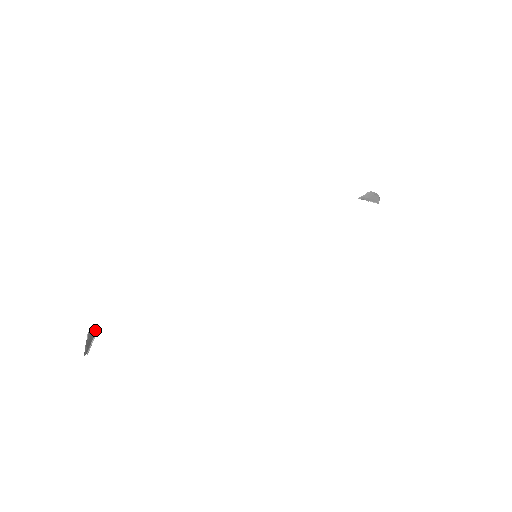
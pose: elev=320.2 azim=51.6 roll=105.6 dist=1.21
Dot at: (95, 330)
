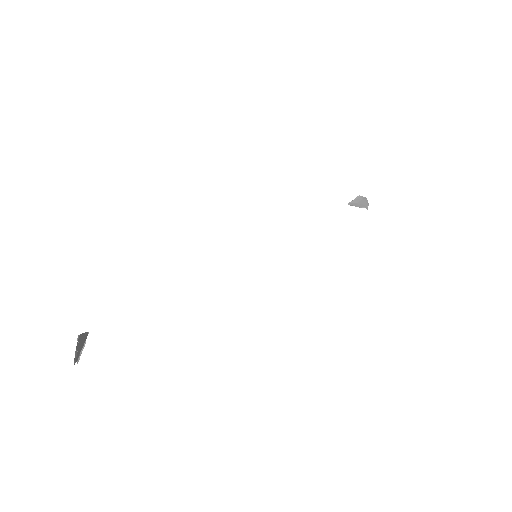
Dot at: (85, 336)
